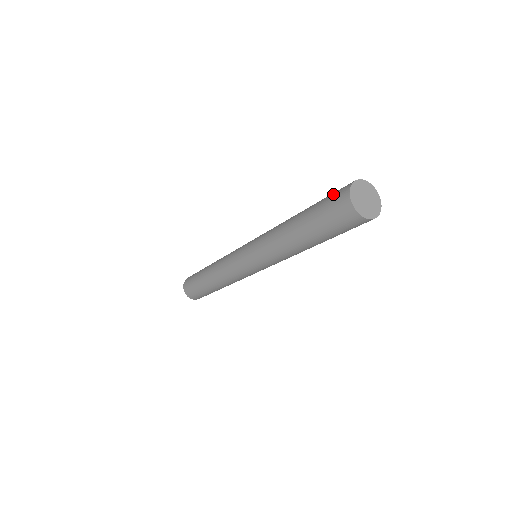
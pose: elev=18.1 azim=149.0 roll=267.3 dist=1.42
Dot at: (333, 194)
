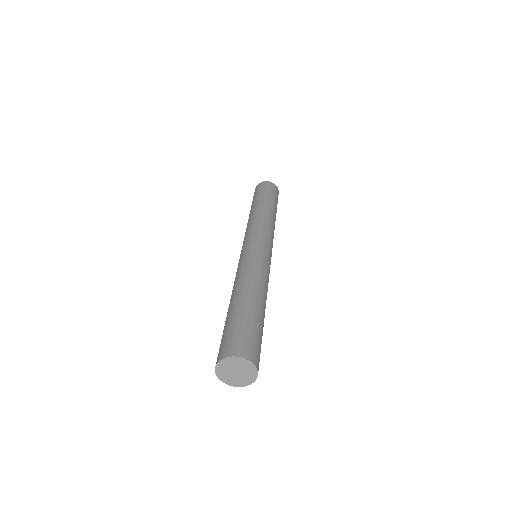
Dot at: occluded
